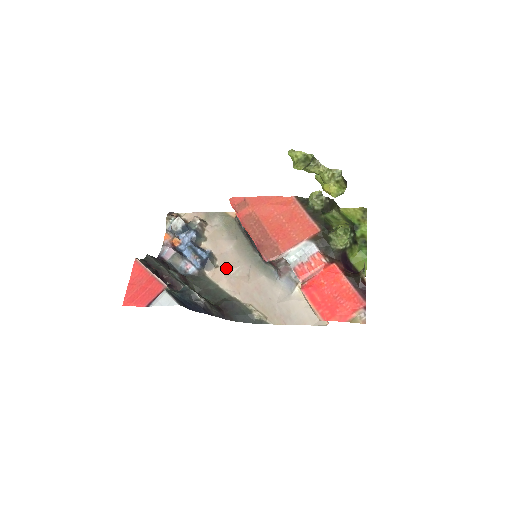
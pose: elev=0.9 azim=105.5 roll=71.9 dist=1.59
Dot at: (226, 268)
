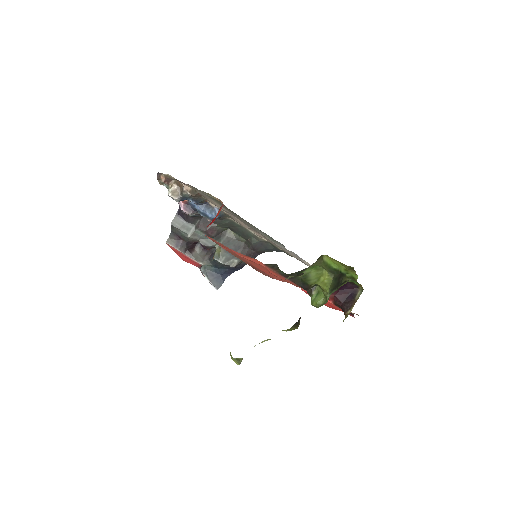
Dot at: occluded
